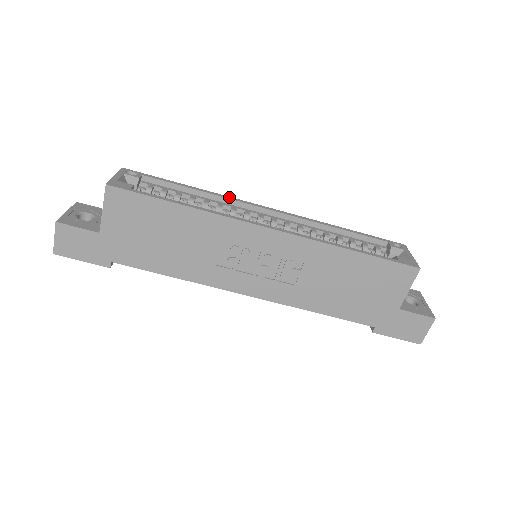
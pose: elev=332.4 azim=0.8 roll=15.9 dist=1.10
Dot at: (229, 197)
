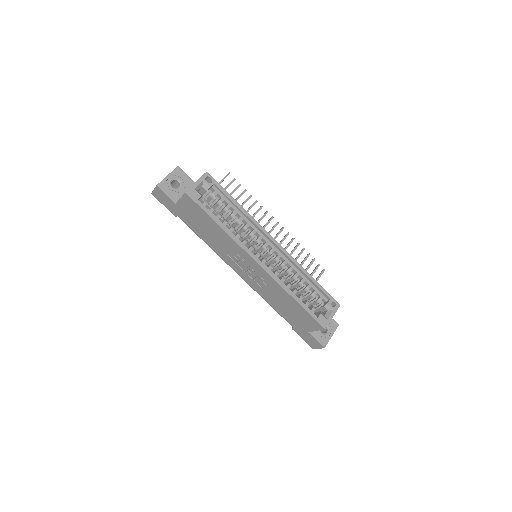
Dot at: (256, 222)
